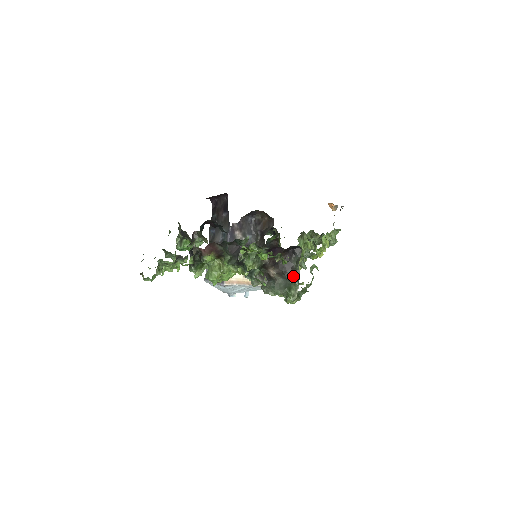
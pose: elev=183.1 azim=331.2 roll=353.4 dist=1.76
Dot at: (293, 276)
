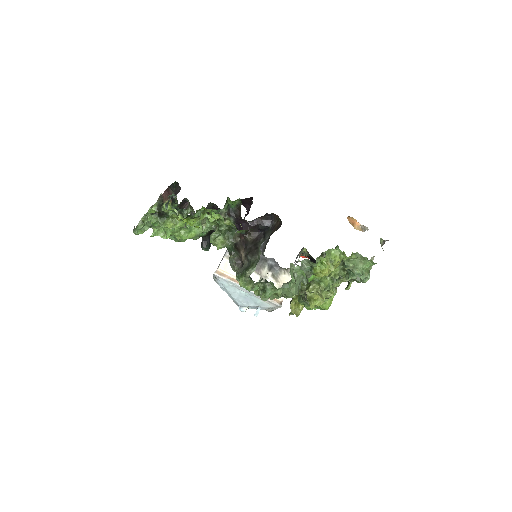
Dot at: (255, 258)
